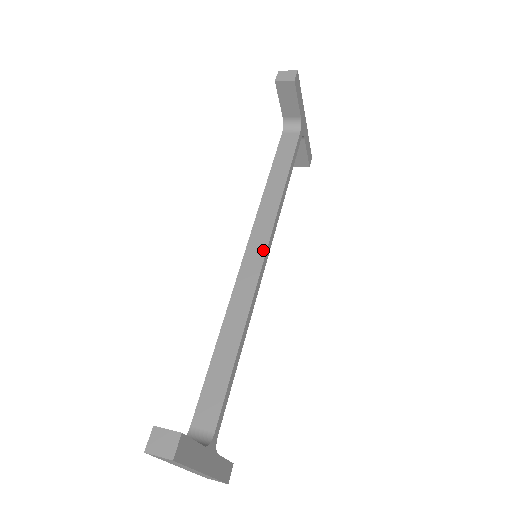
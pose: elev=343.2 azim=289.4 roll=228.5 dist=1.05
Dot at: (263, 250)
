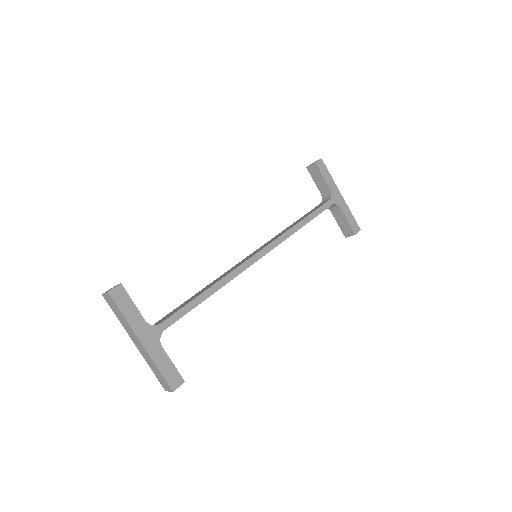
Dot at: (259, 250)
